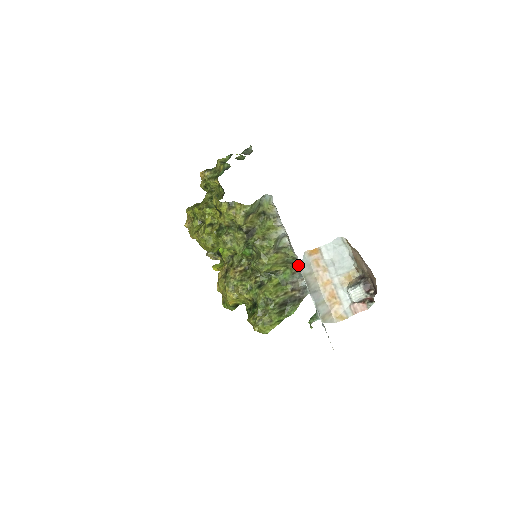
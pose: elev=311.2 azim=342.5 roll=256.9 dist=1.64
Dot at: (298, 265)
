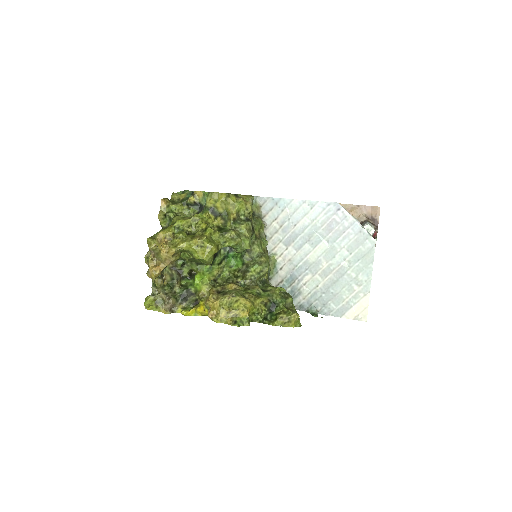
Dot at: (338, 203)
